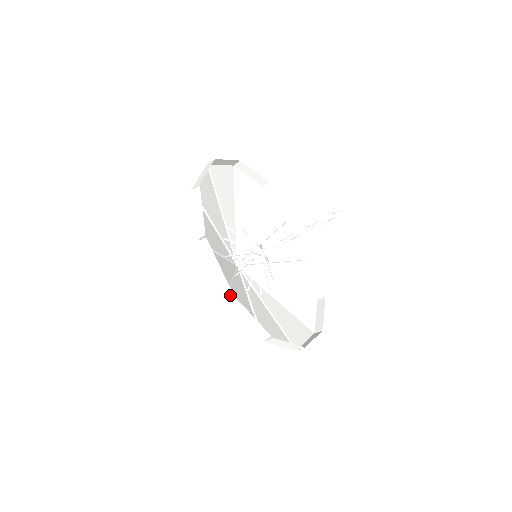
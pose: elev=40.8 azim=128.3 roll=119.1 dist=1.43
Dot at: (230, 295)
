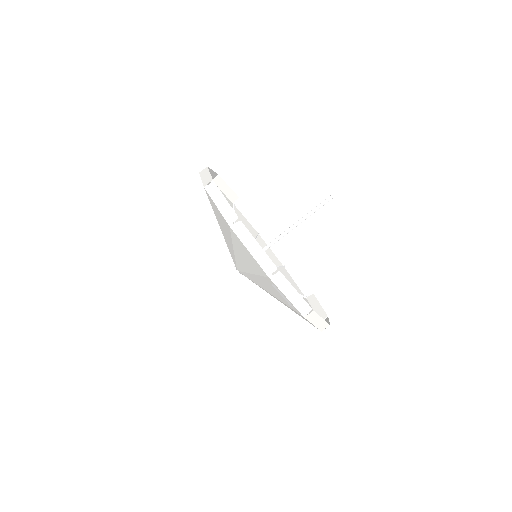
Dot at: (236, 219)
